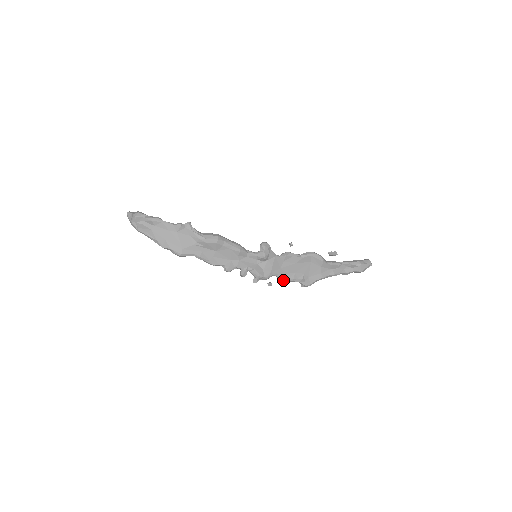
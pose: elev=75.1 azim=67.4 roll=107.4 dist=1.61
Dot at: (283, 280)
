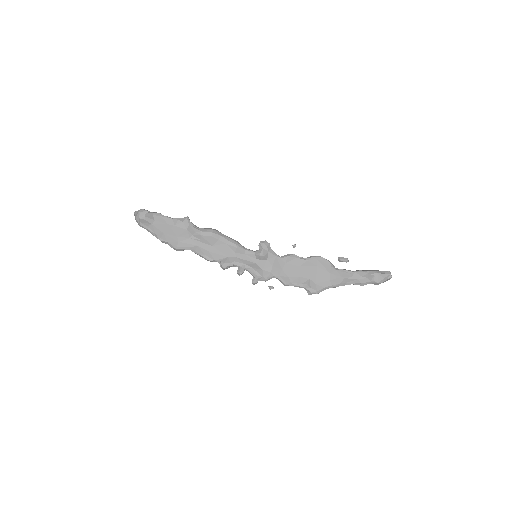
Dot at: (285, 283)
